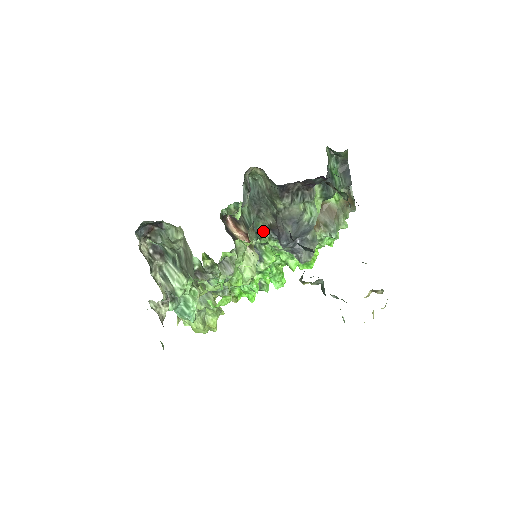
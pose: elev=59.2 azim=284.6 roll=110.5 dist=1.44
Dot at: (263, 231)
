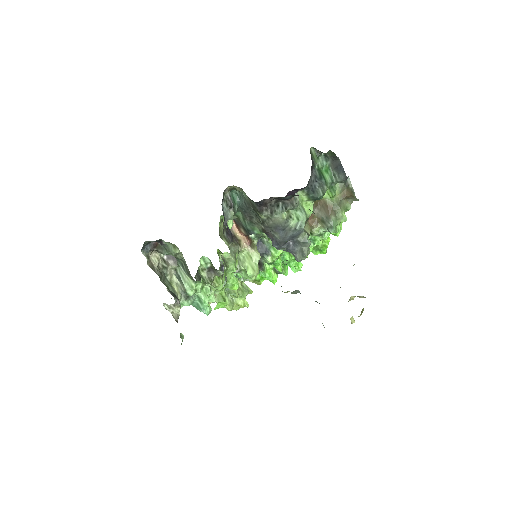
Dot at: (260, 233)
